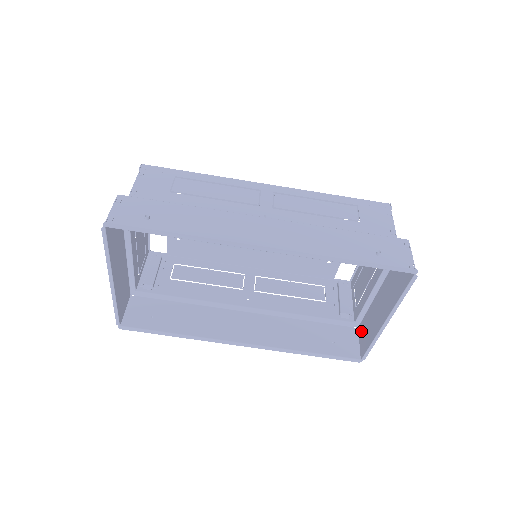
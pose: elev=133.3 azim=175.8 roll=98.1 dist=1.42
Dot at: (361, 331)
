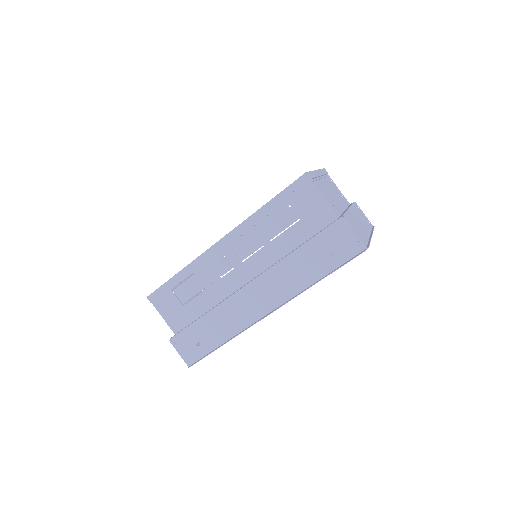
Dot at: occluded
